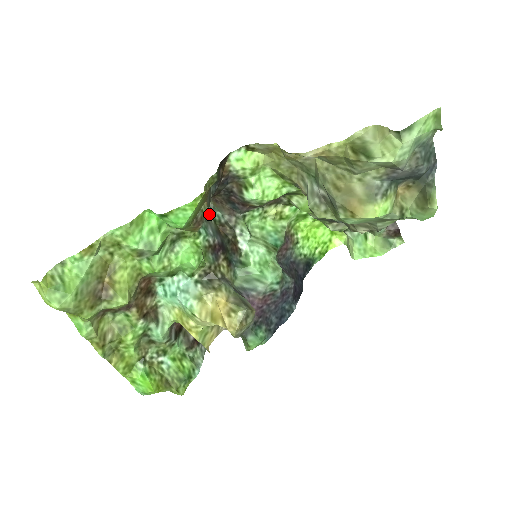
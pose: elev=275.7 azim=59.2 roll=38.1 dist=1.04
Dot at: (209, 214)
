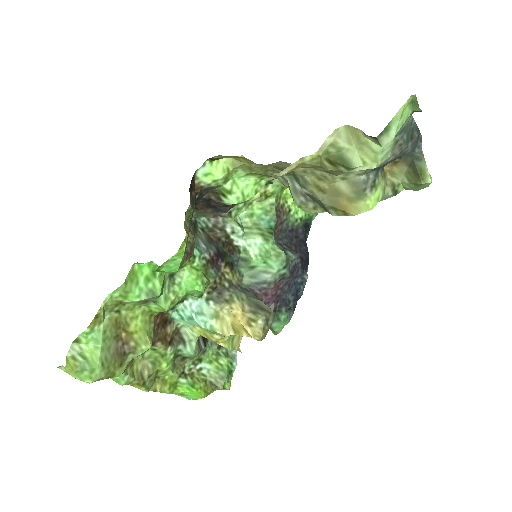
Dot at: (194, 225)
